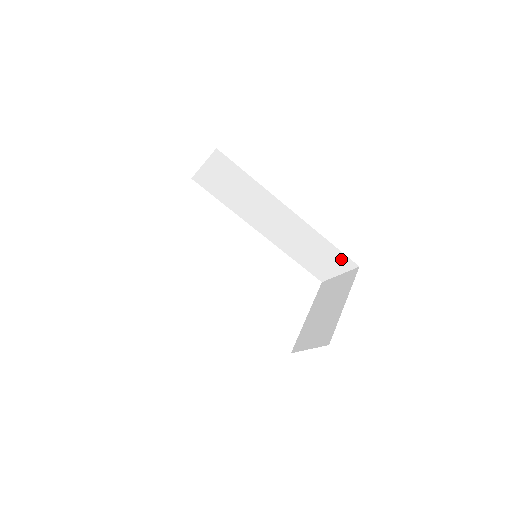
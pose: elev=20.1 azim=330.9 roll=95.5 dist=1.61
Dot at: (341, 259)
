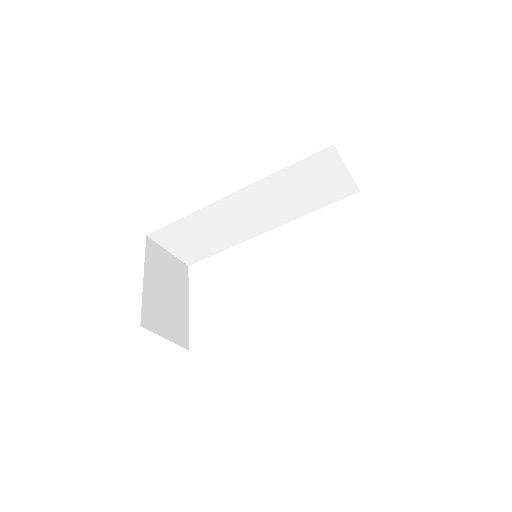
Dot at: (317, 162)
